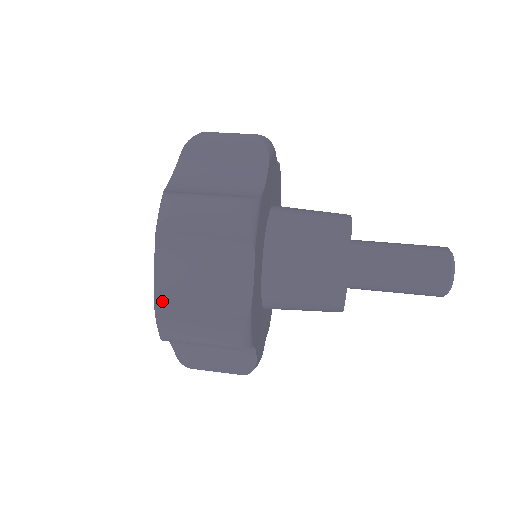
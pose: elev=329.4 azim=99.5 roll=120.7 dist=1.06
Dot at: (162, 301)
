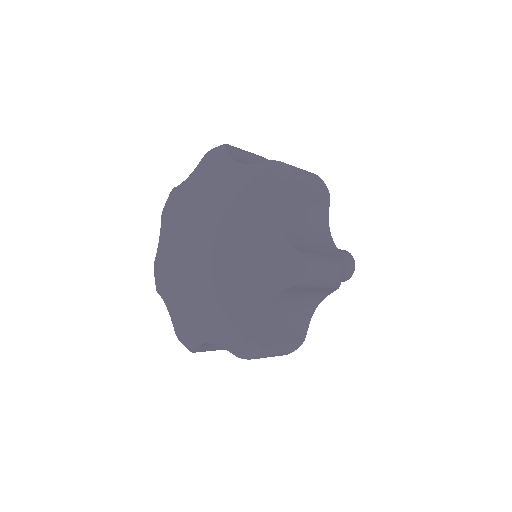
Dot at: (296, 245)
